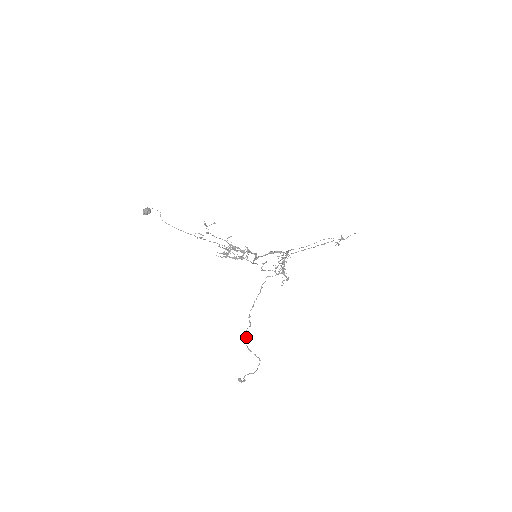
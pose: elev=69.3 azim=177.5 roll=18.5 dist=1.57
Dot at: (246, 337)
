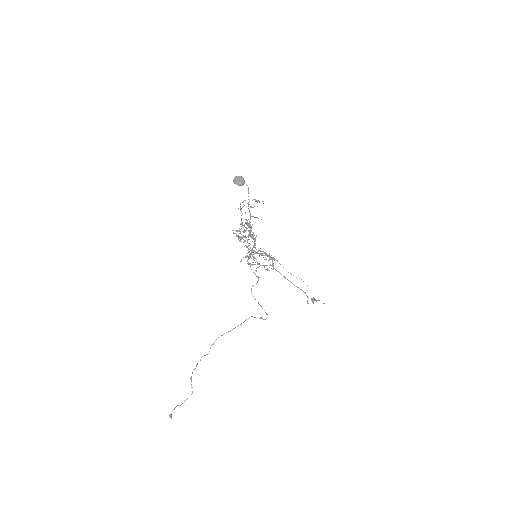
Dot at: (197, 364)
